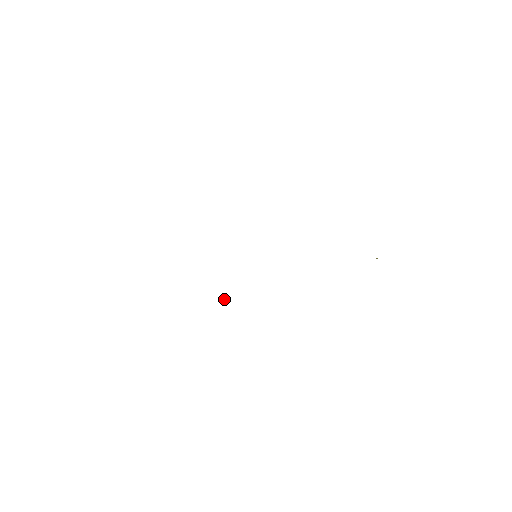
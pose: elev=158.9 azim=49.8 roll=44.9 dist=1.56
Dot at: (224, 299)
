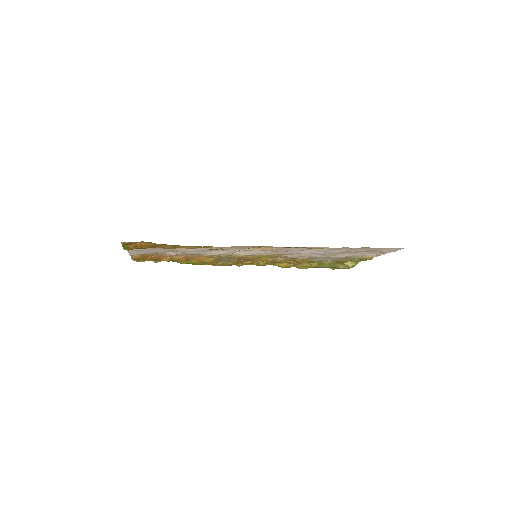
Dot at: occluded
